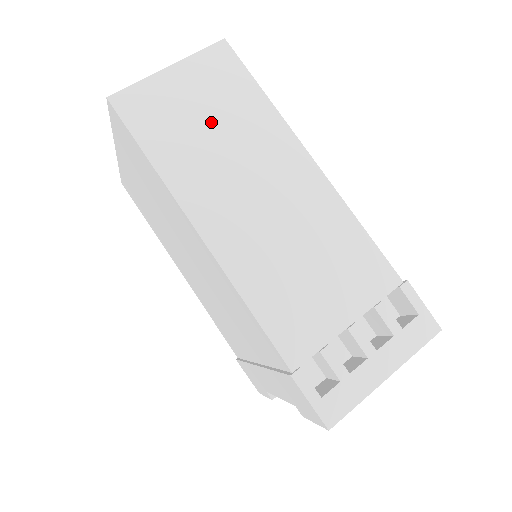
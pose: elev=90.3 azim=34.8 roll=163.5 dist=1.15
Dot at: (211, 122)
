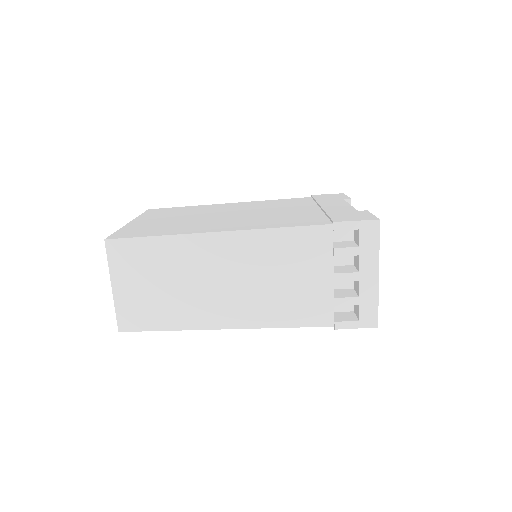
Dot at: (160, 283)
